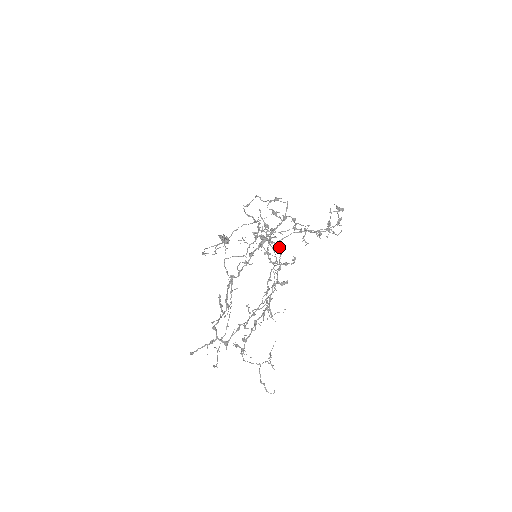
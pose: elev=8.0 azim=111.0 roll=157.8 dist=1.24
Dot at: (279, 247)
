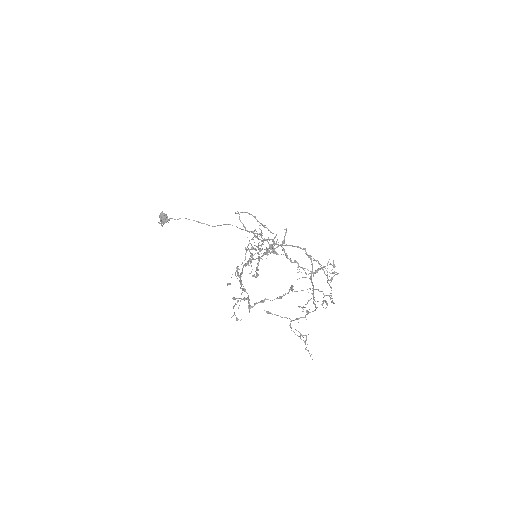
Dot at: (312, 264)
